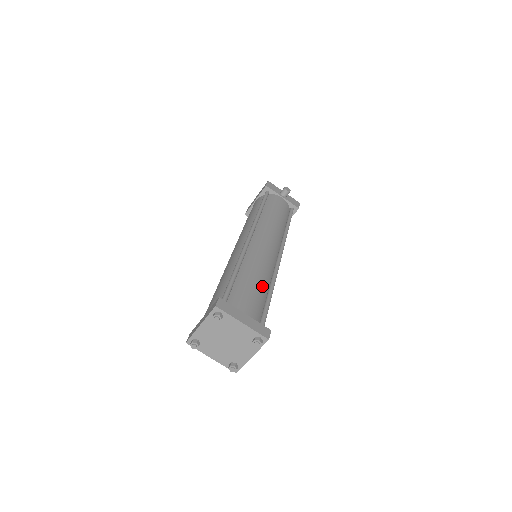
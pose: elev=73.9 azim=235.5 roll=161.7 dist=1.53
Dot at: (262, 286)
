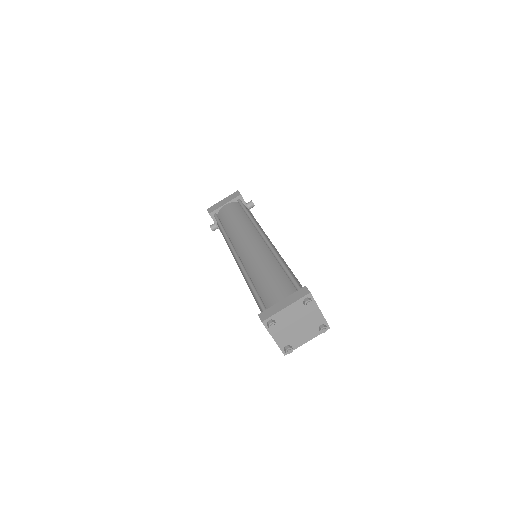
Dot at: occluded
